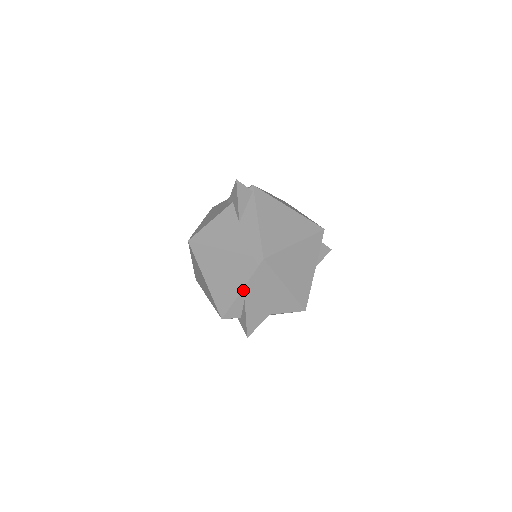
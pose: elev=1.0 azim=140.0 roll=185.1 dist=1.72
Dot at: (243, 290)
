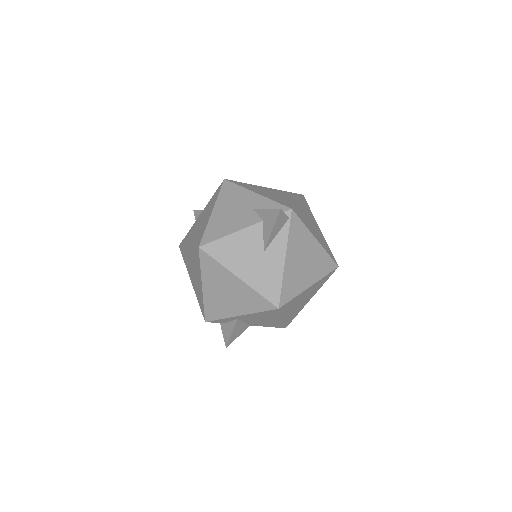
Dot at: (241, 315)
